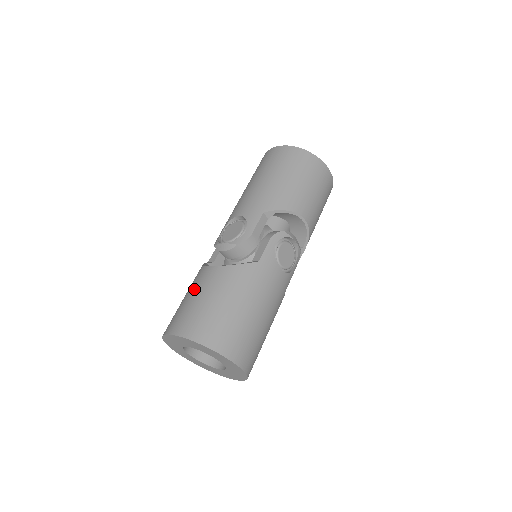
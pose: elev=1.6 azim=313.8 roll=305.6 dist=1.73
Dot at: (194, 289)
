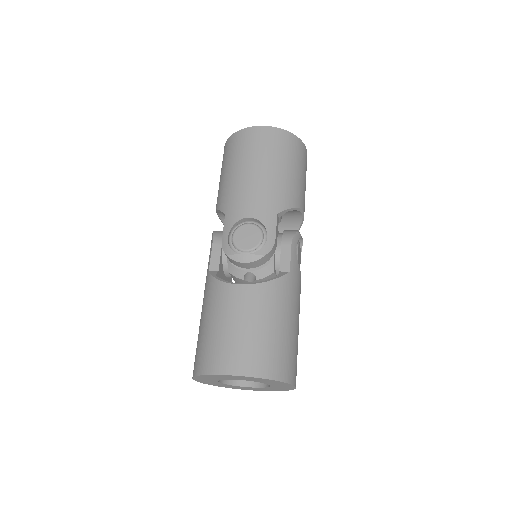
Dot at: (232, 315)
